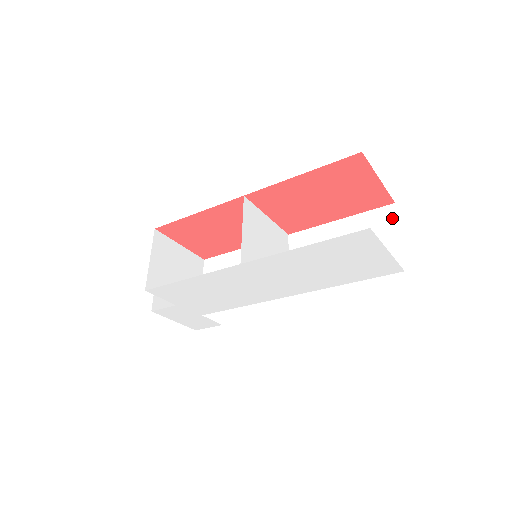
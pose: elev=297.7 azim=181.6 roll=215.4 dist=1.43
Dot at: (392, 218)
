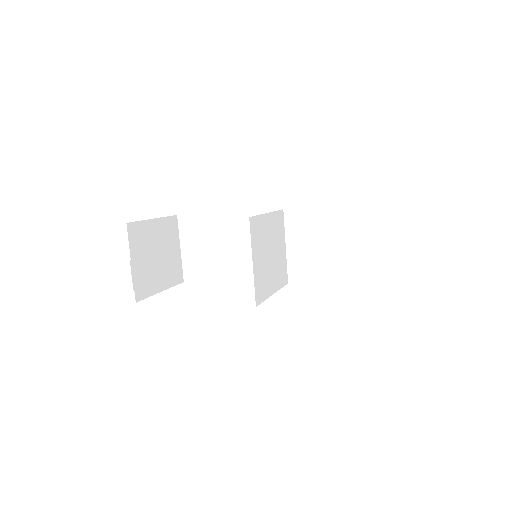
Dot at: (408, 221)
